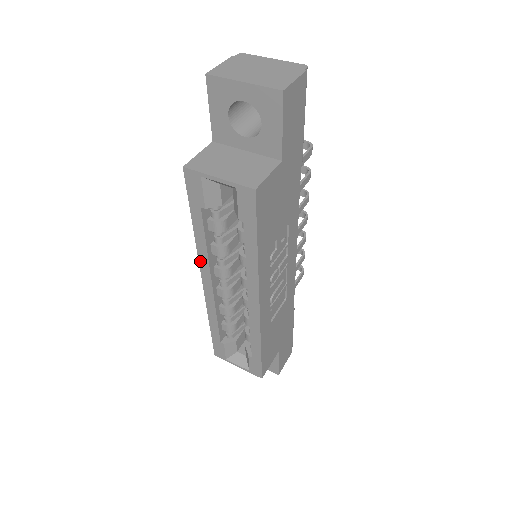
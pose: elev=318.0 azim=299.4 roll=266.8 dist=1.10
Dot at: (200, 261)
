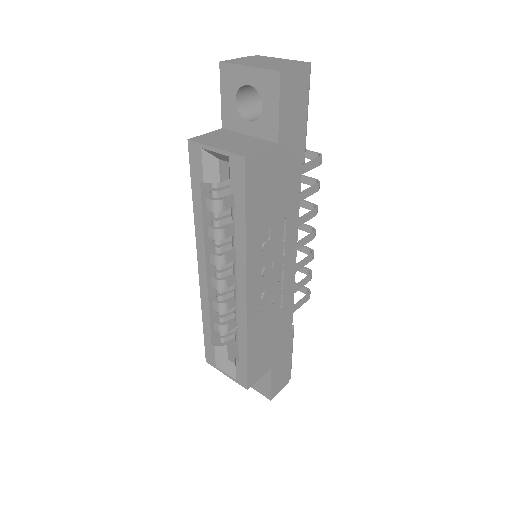
Dot at: (197, 244)
